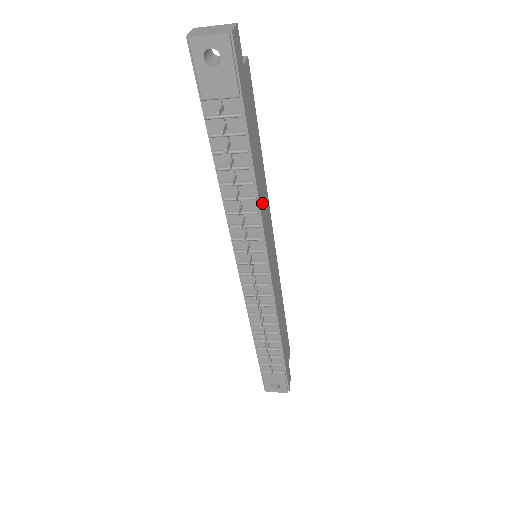
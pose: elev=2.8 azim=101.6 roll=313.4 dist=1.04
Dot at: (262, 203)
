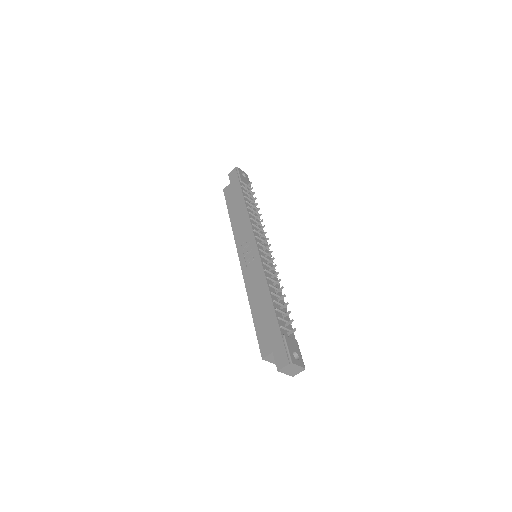
Dot at: occluded
